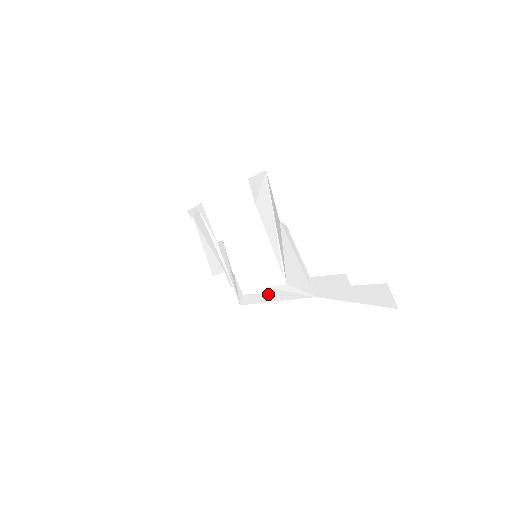
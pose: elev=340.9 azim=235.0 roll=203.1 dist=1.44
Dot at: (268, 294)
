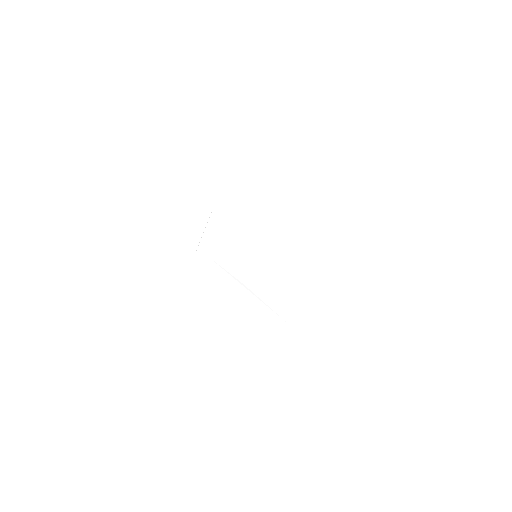
Dot at: (240, 282)
